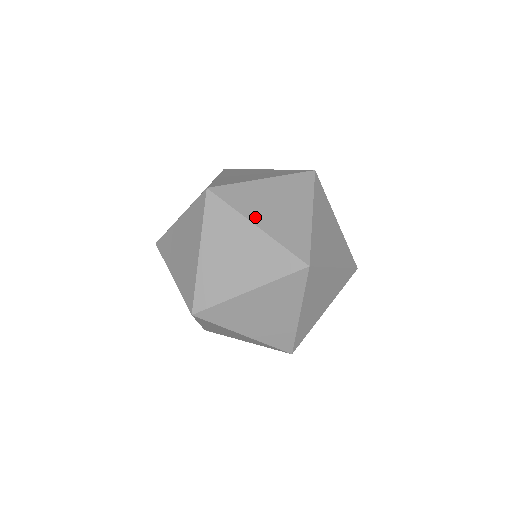
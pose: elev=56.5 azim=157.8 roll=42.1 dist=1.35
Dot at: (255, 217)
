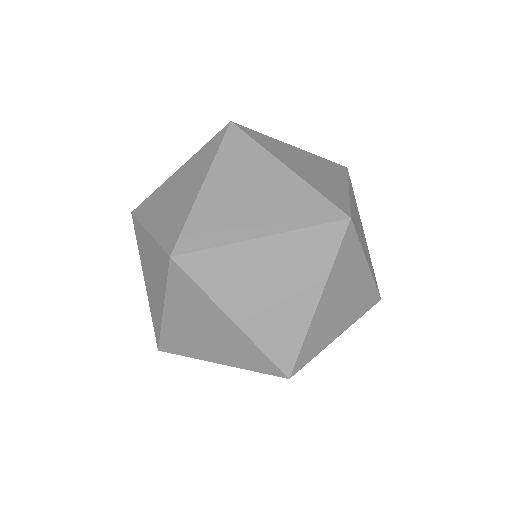
Dot at: (151, 221)
